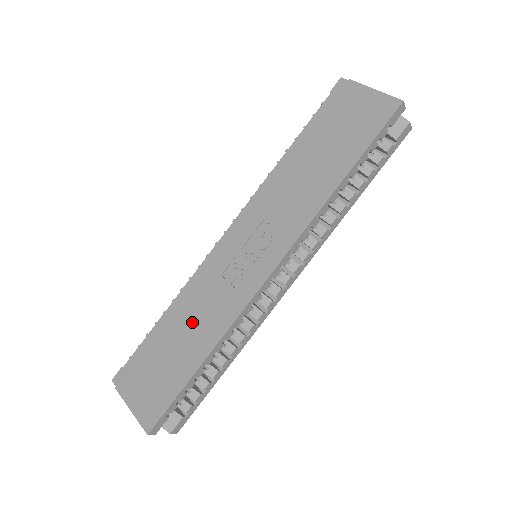
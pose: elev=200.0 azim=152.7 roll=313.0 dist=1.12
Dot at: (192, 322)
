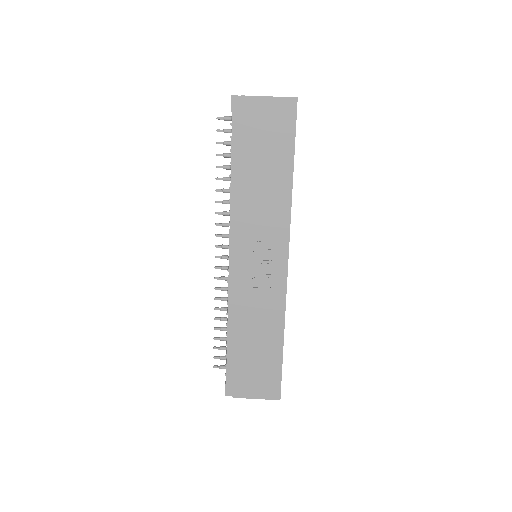
Dot at: (256, 327)
